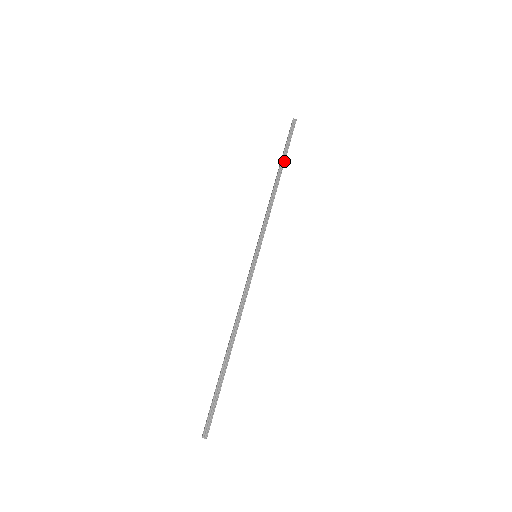
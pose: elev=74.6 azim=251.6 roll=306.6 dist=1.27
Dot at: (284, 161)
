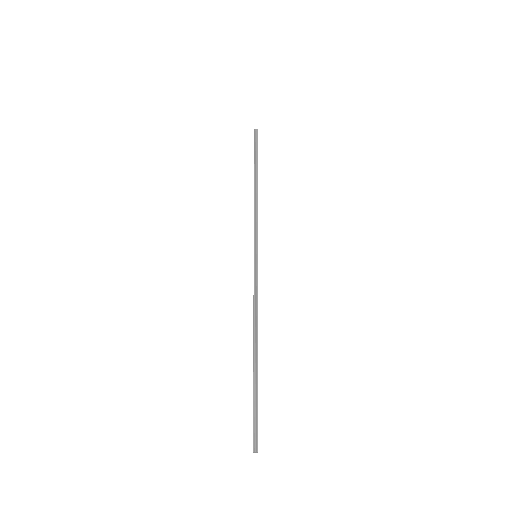
Dot at: (257, 166)
